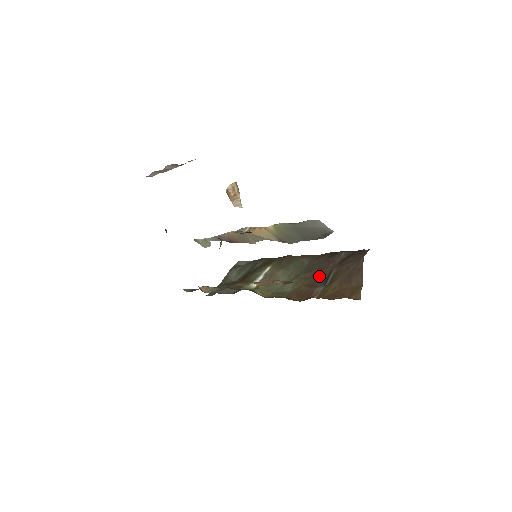
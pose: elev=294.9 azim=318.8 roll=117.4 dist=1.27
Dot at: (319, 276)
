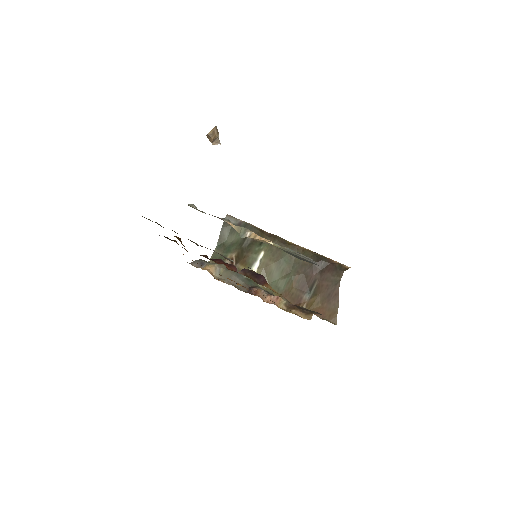
Dot at: (305, 282)
